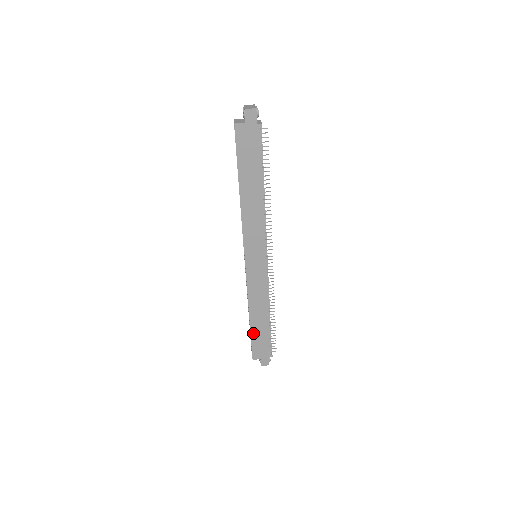
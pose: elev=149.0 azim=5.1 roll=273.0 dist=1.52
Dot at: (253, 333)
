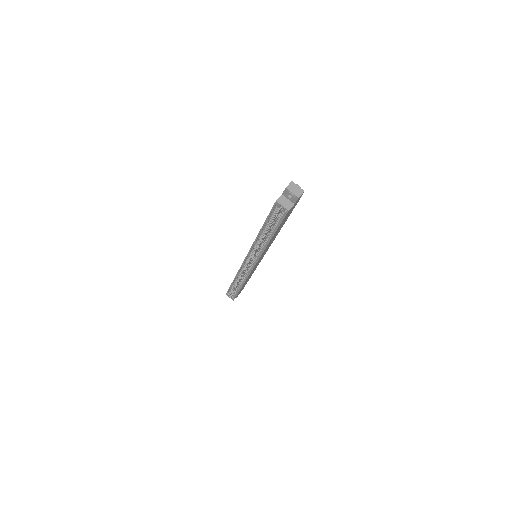
Dot at: occluded
